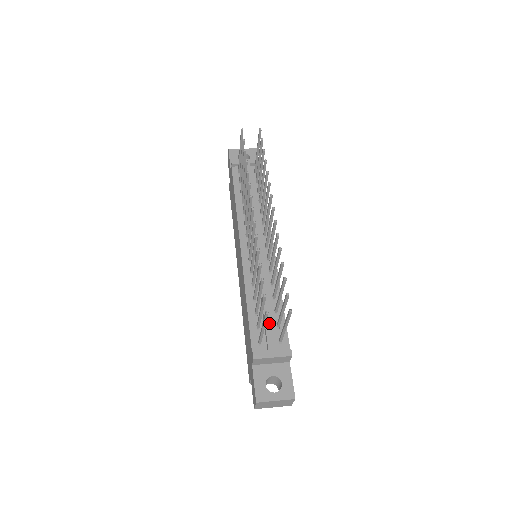
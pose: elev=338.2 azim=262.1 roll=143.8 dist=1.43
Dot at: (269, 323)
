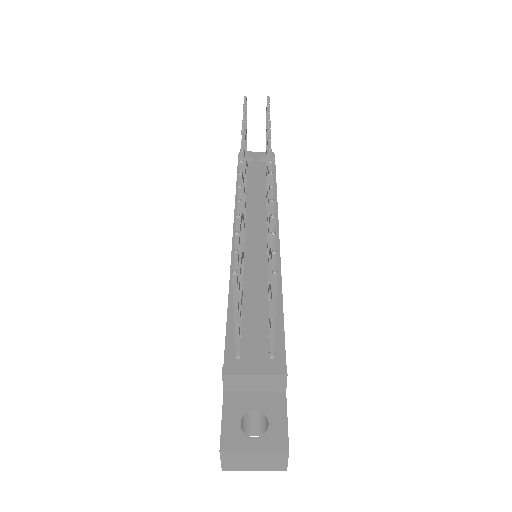
Dot at: (256, 326)
